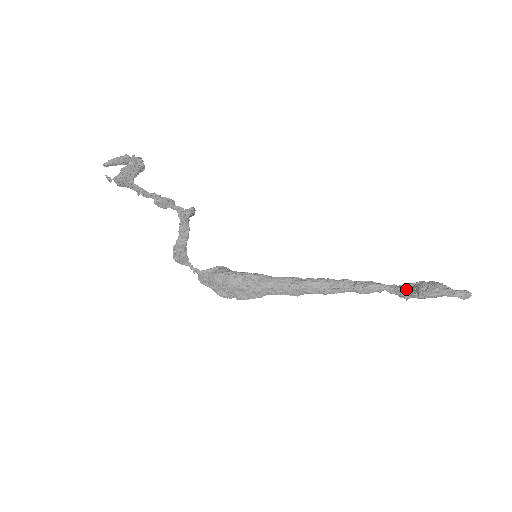
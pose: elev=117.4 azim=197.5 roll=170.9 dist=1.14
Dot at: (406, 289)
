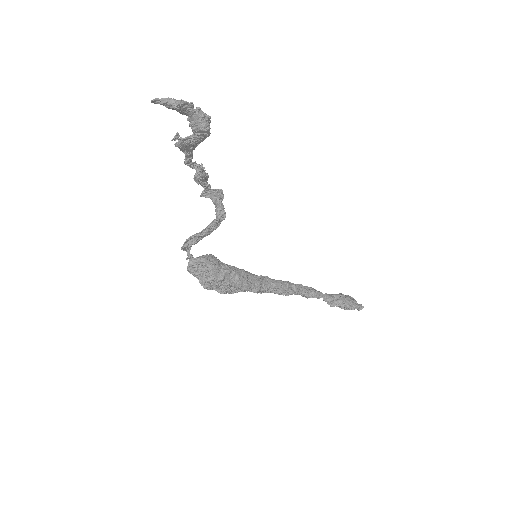
Dot at: (335, 300)
